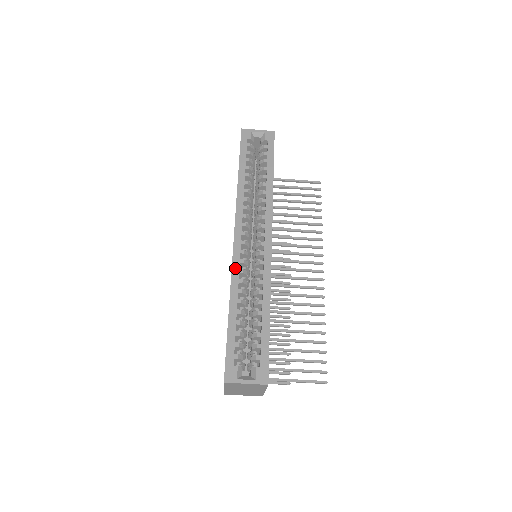
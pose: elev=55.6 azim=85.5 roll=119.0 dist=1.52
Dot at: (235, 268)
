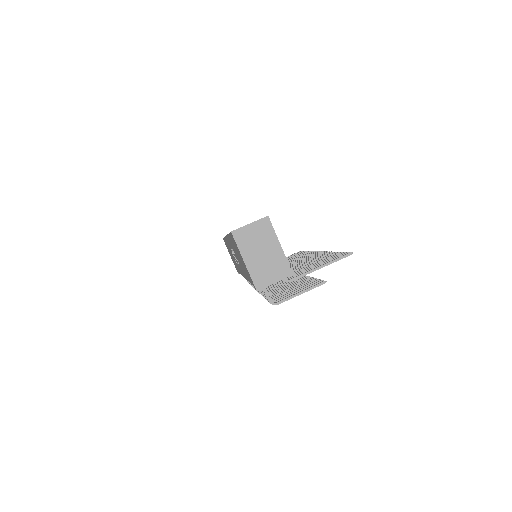
Dot at: occluded
